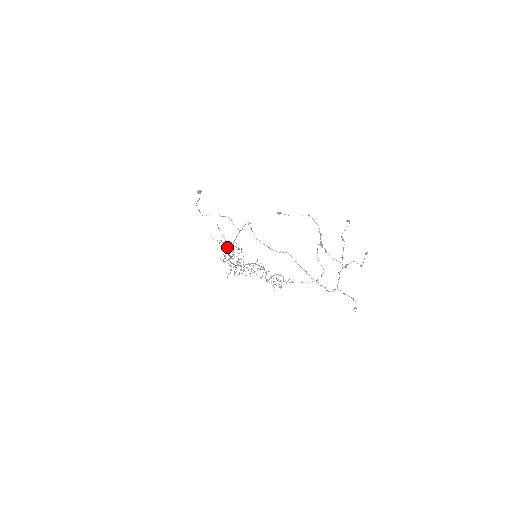
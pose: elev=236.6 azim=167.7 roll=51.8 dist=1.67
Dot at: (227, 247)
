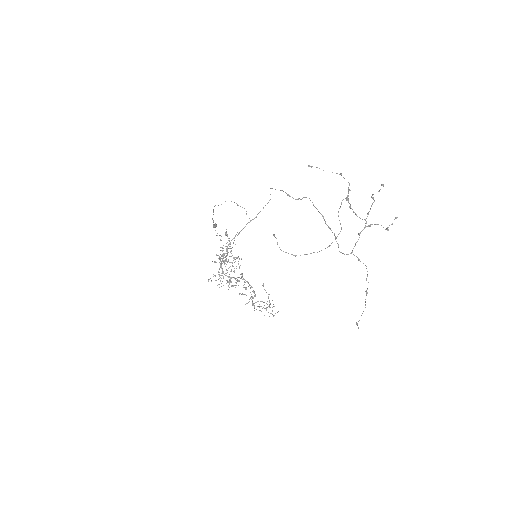
Dot at: occluded
